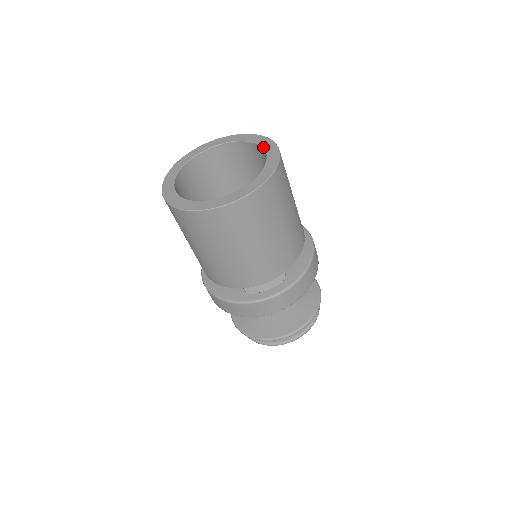
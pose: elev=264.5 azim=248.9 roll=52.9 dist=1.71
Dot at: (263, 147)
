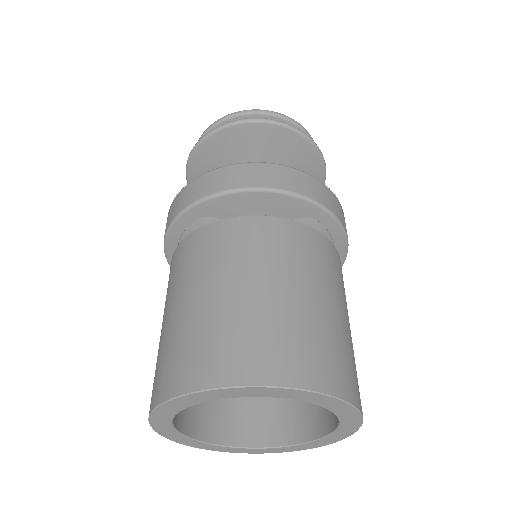
Dot at: (340, 424)
